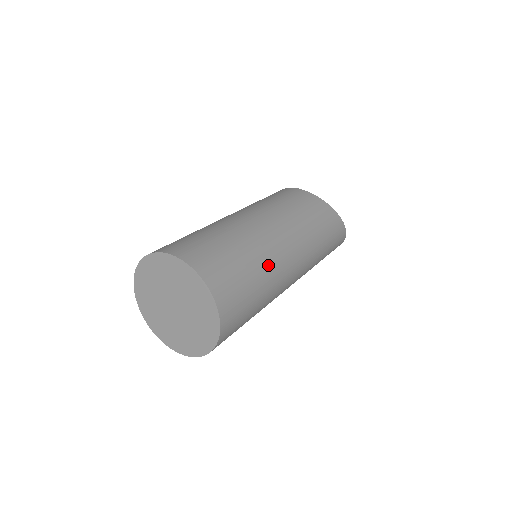
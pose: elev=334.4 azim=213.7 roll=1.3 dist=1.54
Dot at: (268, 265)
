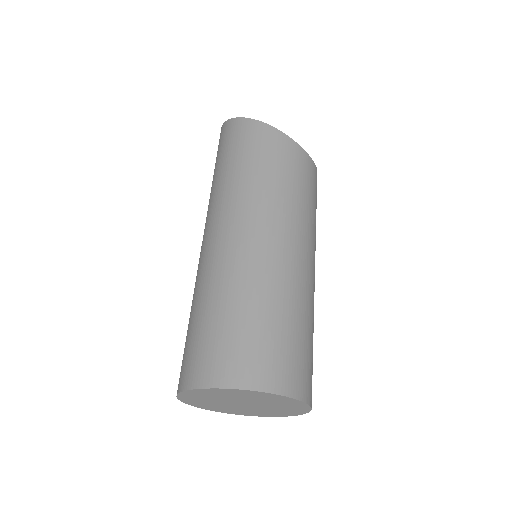
Dot at: occluded
